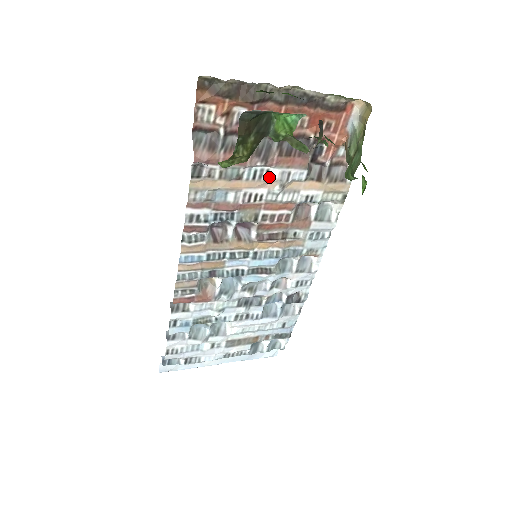
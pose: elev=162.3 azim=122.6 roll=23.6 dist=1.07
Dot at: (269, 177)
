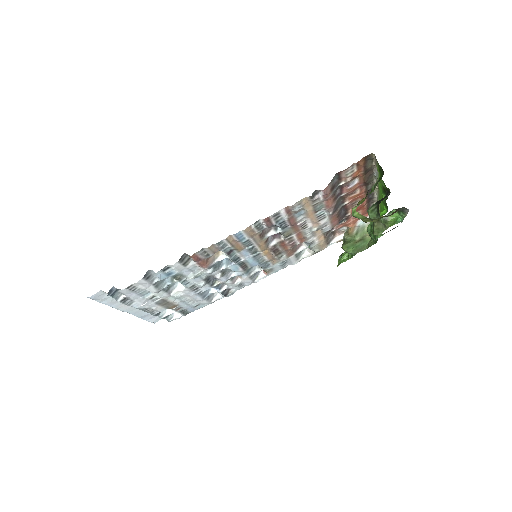
Dot at: (321, 221)
